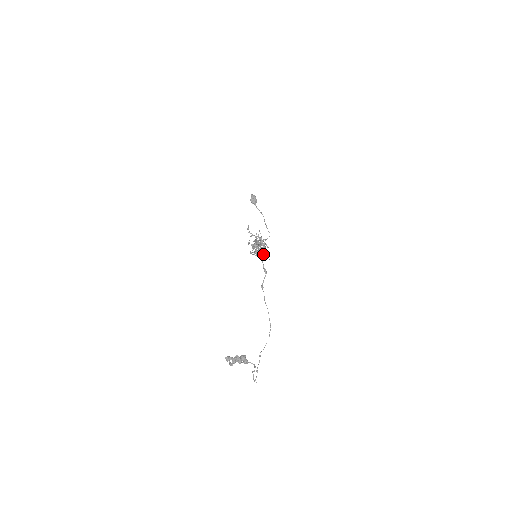
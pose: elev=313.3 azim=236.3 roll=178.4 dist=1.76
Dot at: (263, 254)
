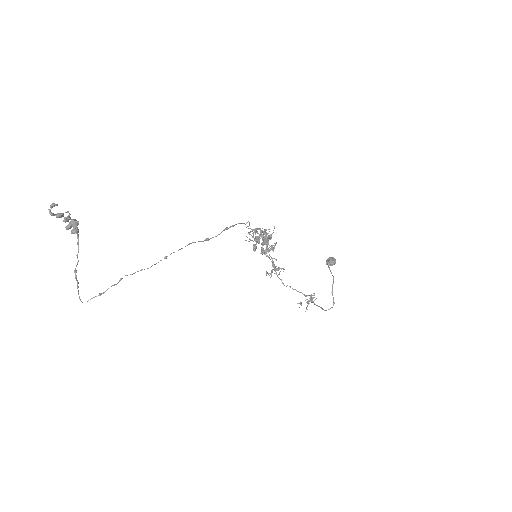
Dot at: (252, 236)
